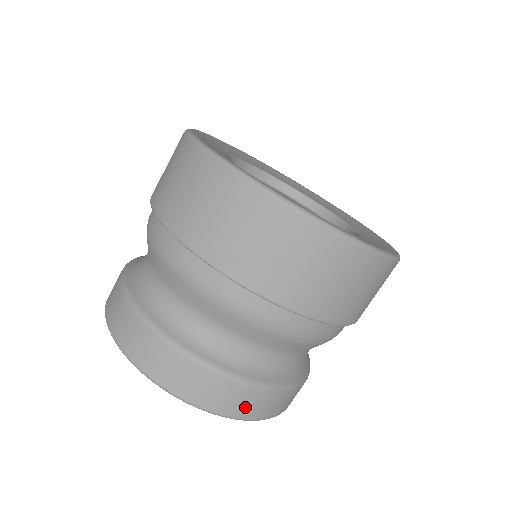
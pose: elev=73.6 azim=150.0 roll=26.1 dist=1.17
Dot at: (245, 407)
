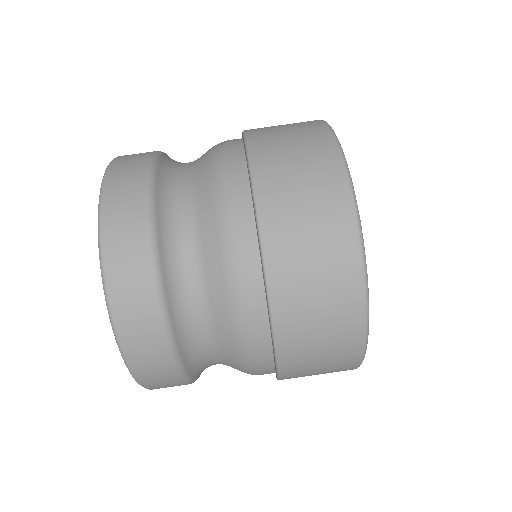
Dot at: (138, 343)
